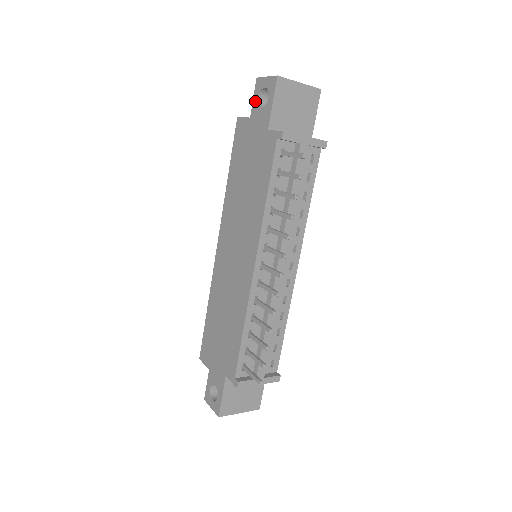
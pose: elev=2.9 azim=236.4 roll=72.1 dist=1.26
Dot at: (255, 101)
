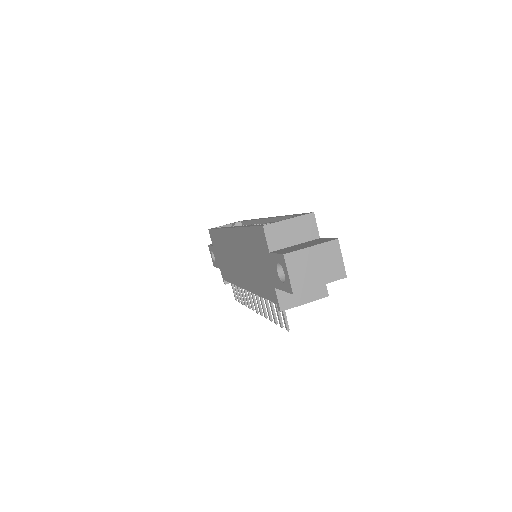
Dot at: (276, 259)
